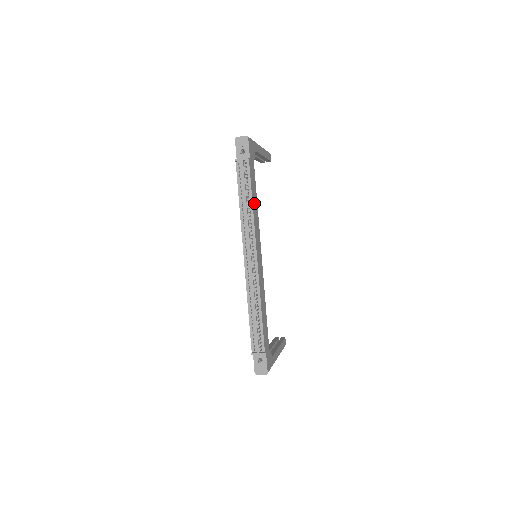
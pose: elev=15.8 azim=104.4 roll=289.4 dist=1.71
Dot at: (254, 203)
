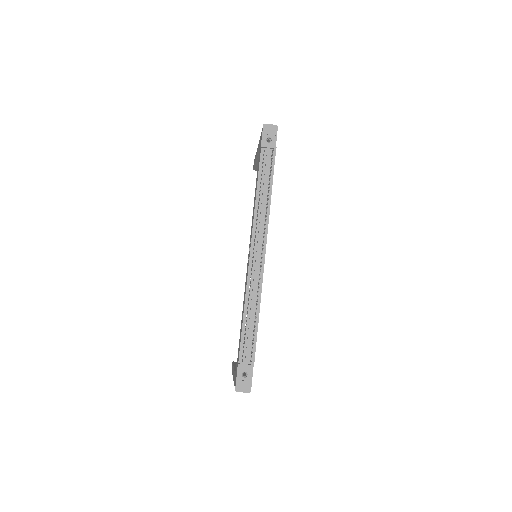
Dot at: occluded
